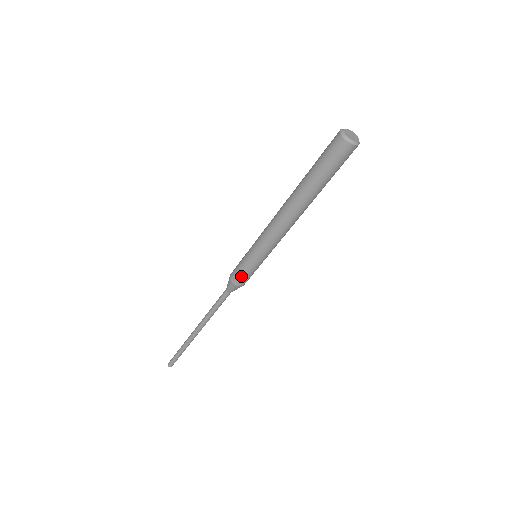
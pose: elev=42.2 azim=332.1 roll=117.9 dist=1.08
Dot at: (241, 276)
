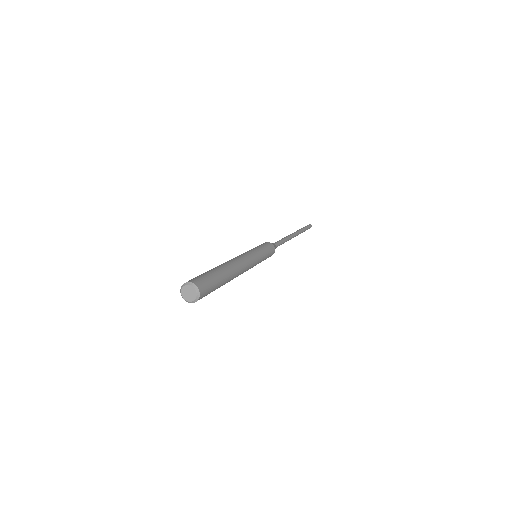
Dot at: occluded
